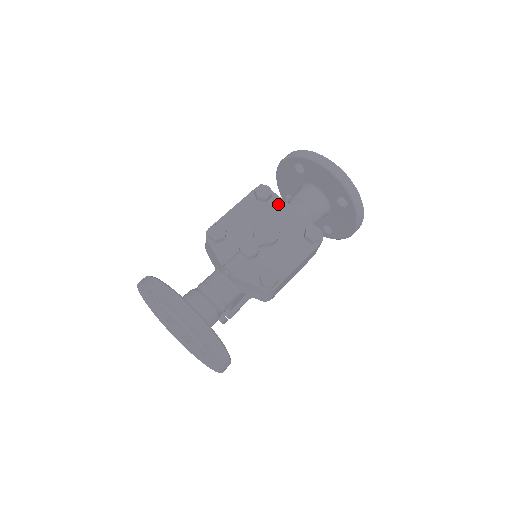
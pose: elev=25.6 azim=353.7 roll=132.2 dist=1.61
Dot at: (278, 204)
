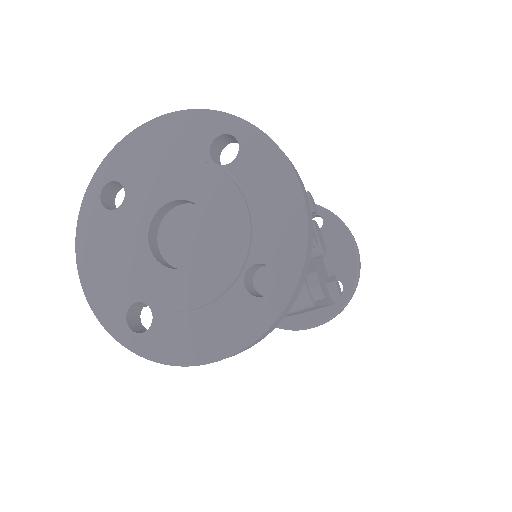
Dot at: occluded
